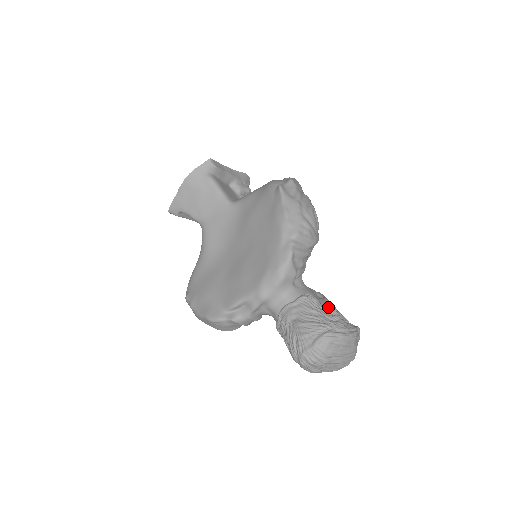
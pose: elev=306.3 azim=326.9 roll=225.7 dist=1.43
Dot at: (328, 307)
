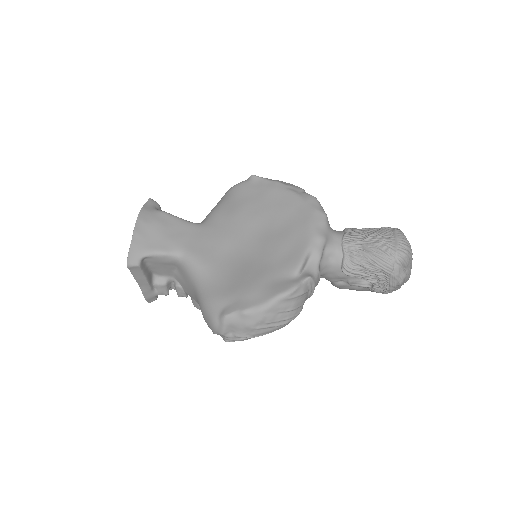
Dot at: occluded
